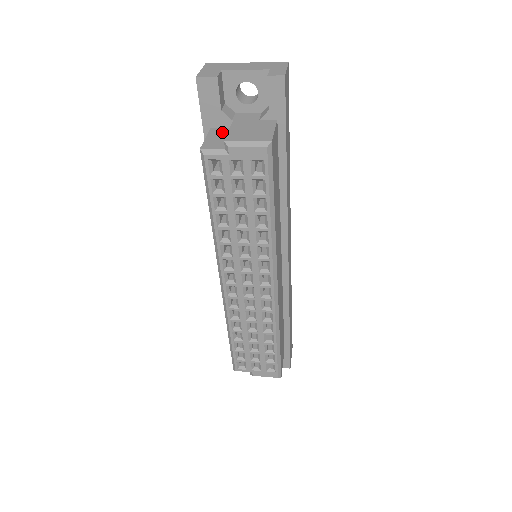
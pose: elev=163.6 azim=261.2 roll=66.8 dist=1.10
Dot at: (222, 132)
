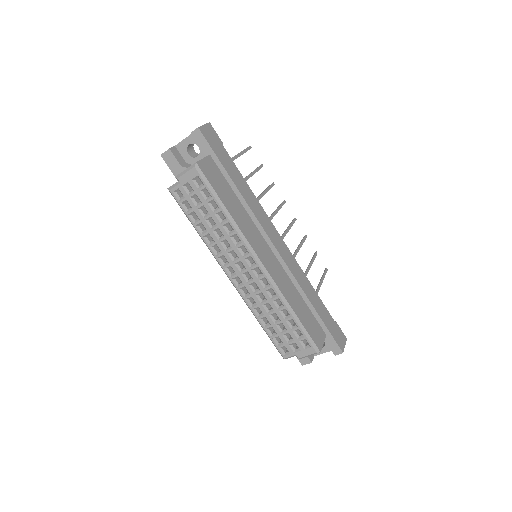
Dot at: occluded
